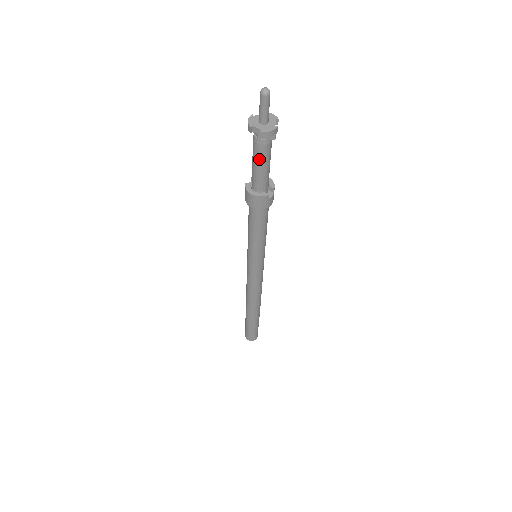
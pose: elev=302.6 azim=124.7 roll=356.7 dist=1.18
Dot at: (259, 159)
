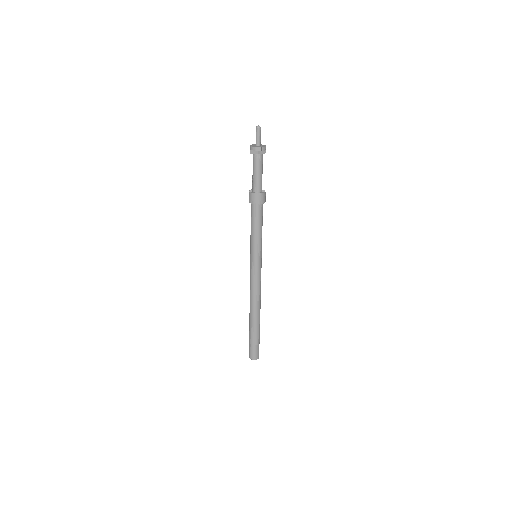
Dot at: (260, 168)
